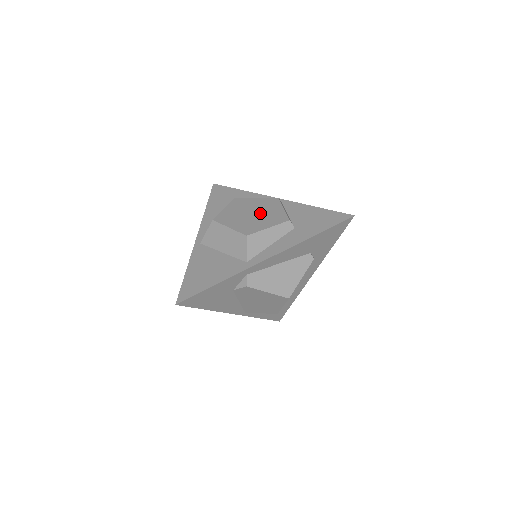
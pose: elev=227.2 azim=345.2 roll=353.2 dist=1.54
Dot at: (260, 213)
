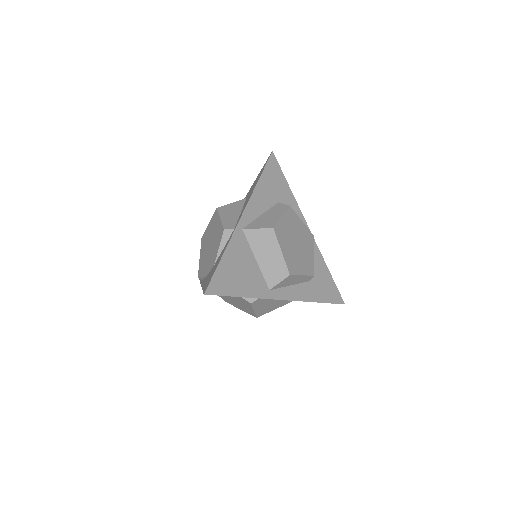
Dot at: (301, 248)
